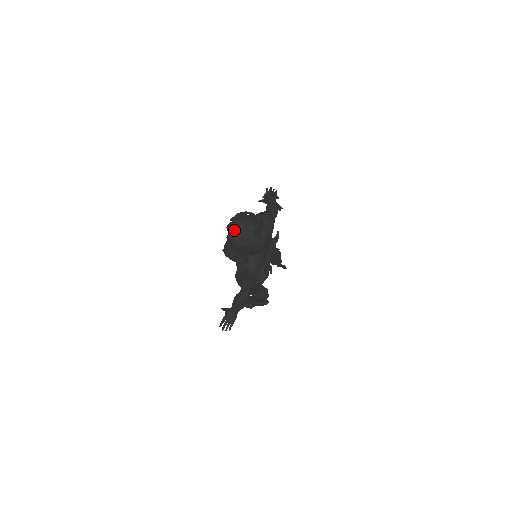
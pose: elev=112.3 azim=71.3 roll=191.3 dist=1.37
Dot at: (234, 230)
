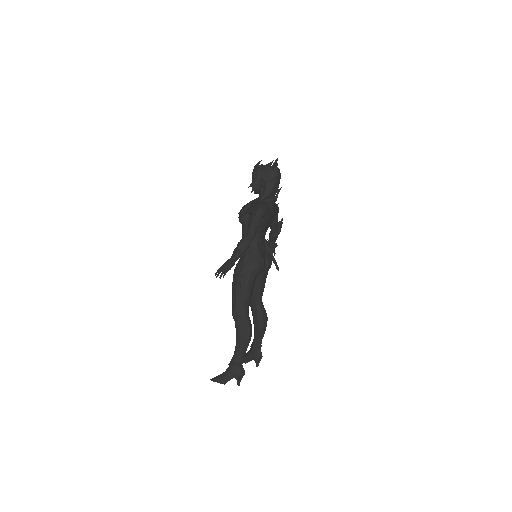
Dot at: occluded
